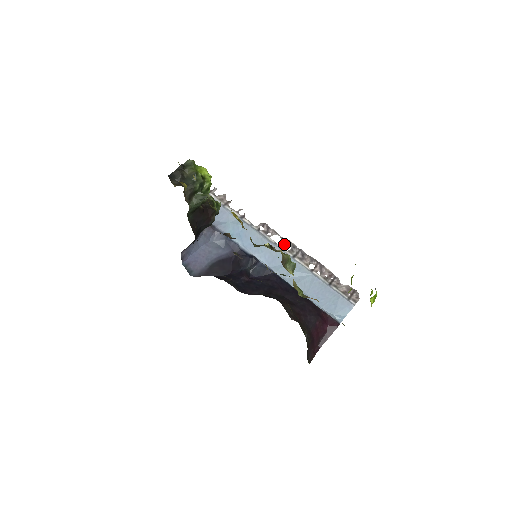
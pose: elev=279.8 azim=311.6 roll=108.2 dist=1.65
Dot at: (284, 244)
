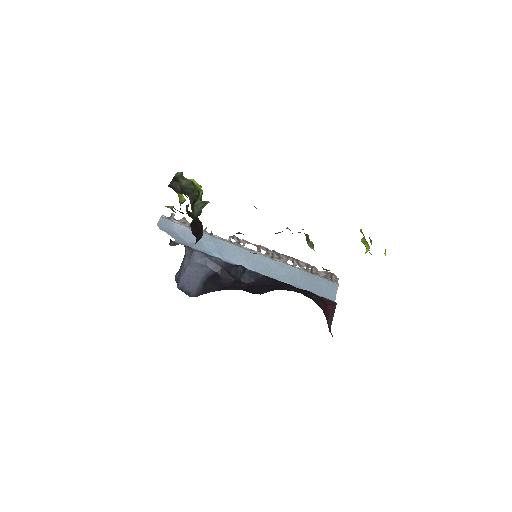
Dot at: (258, 249)
